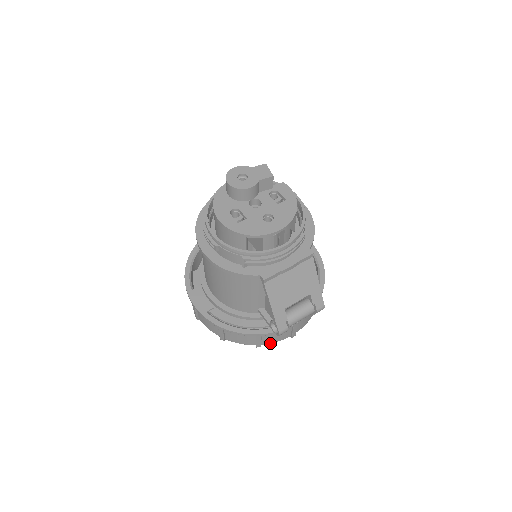
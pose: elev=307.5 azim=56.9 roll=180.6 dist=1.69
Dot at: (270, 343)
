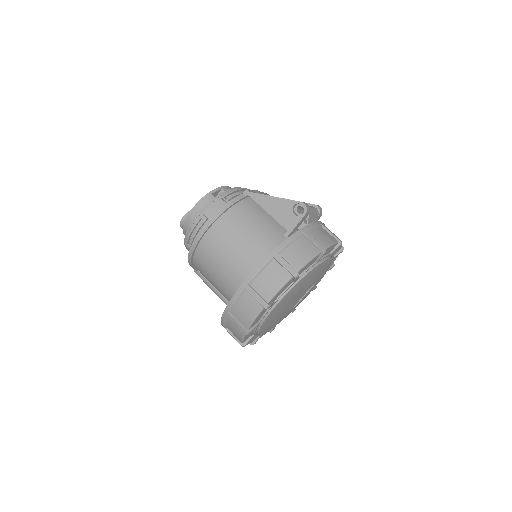
Dot at: (328, 246)
